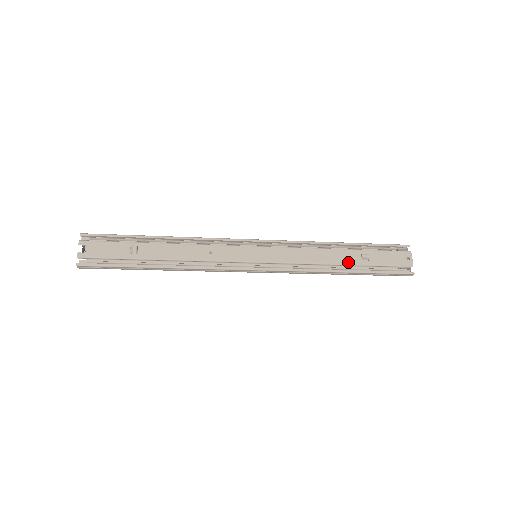
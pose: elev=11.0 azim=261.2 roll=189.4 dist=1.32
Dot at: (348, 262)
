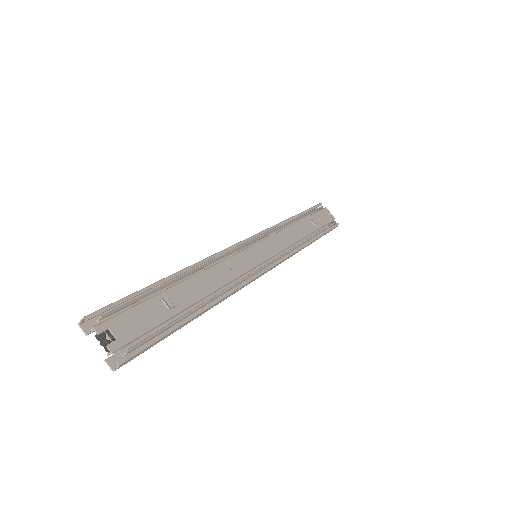
Dot at: (309, 231)
